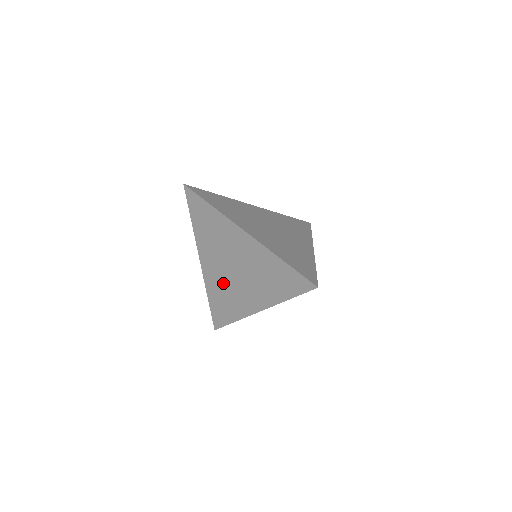
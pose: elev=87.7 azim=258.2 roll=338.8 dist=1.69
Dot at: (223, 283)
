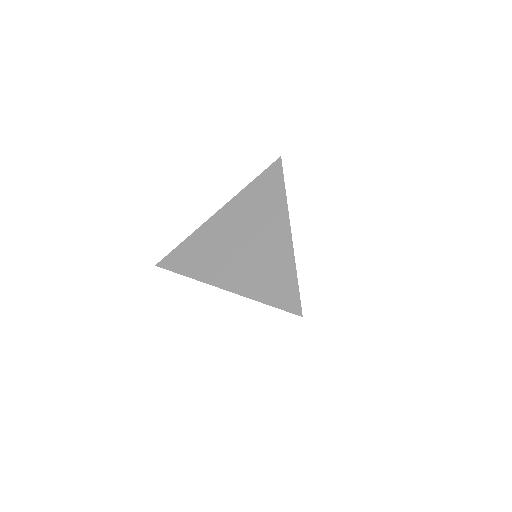
Dot at: (251, 266)
